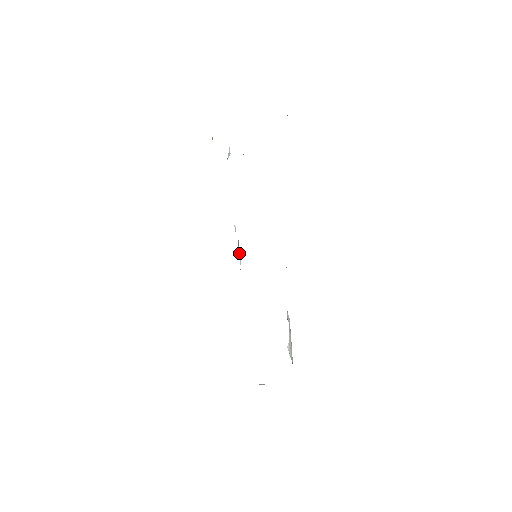
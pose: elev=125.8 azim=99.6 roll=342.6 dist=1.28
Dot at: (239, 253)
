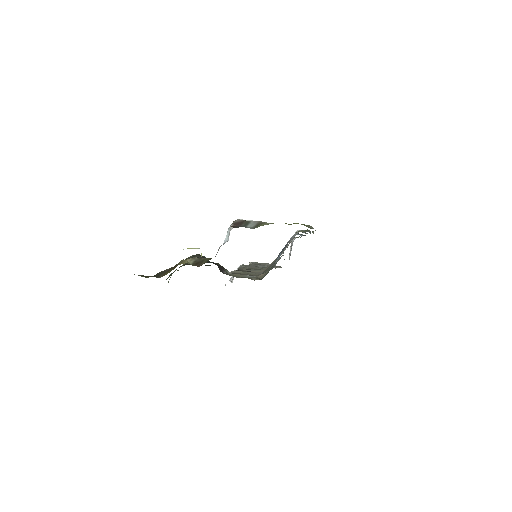
Dot at: occluded
